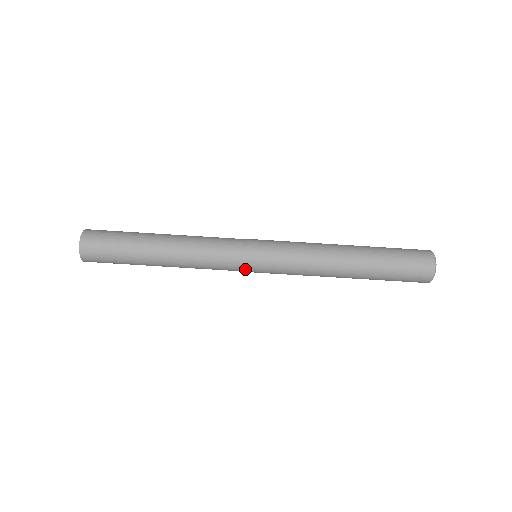
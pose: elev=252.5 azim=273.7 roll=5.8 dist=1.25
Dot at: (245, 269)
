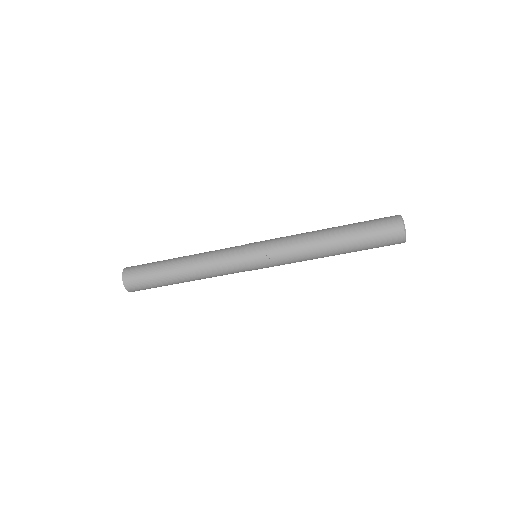
Dot at: (249, 269)
